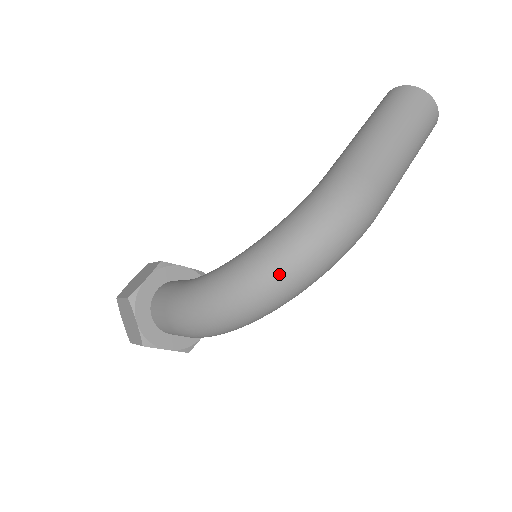
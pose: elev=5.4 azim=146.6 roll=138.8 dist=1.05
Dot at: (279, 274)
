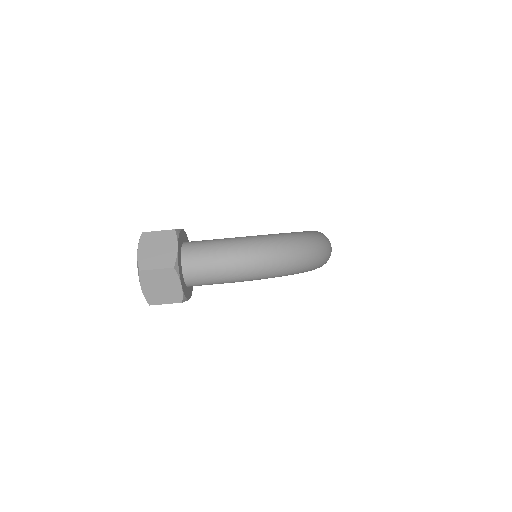
Dot at: (312, 246)
